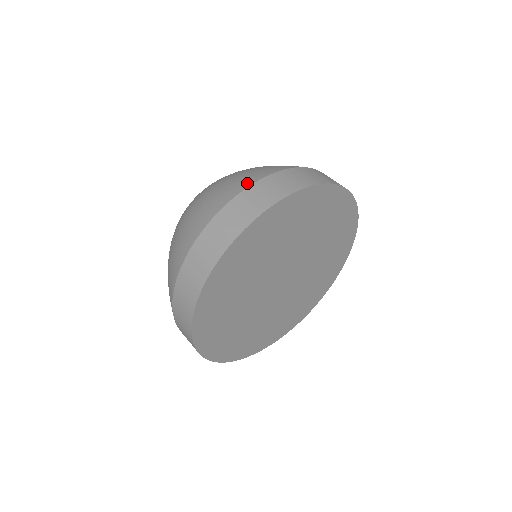
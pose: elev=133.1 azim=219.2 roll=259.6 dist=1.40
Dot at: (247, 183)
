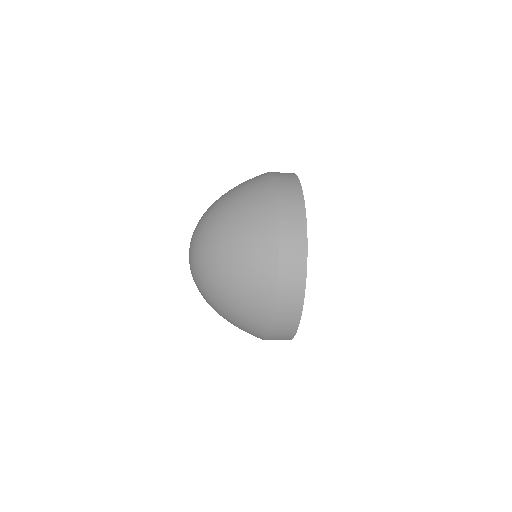
Dot at: occluded
